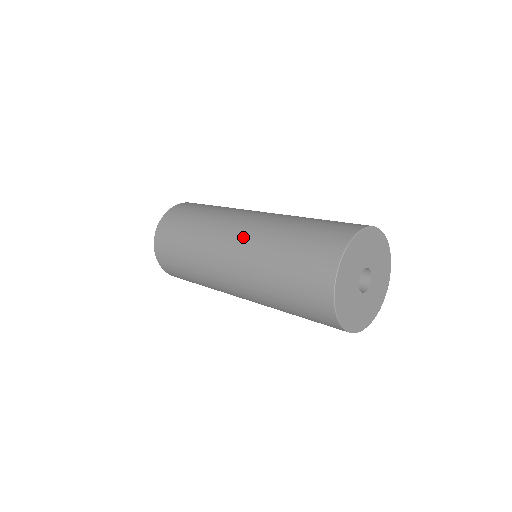
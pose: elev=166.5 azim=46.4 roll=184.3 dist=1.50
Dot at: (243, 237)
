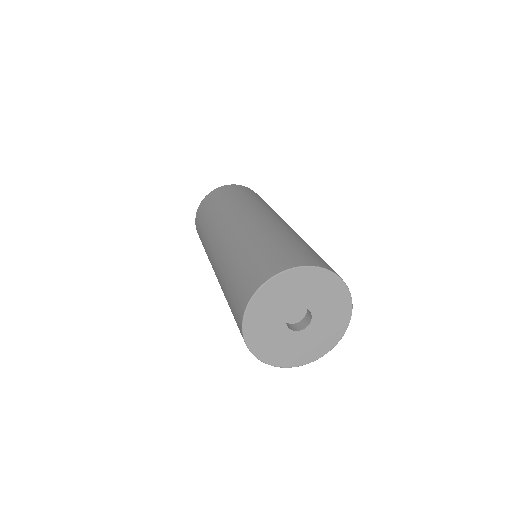
Dot at: (220, 247)
